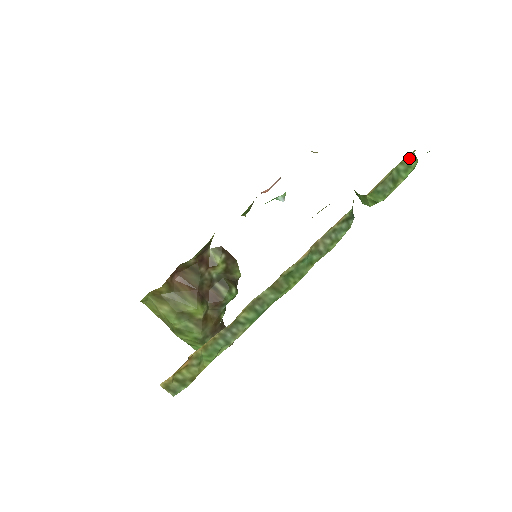
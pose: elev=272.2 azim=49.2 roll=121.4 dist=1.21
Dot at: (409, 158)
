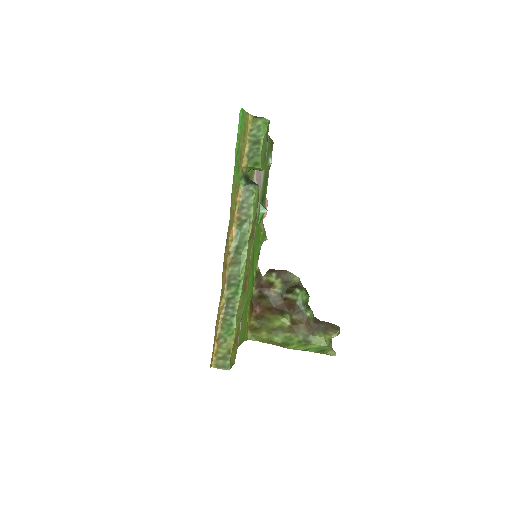
Dot at: (254, 123)
